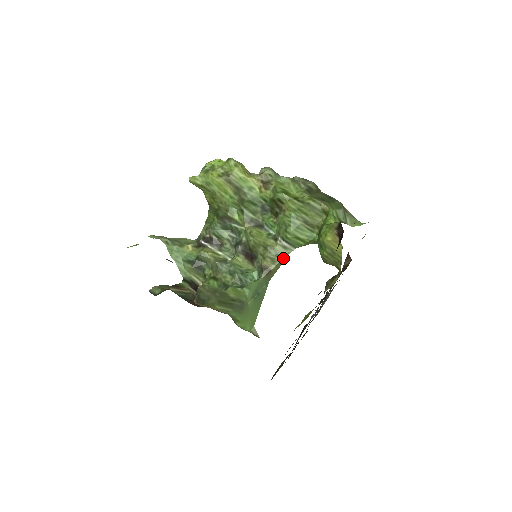
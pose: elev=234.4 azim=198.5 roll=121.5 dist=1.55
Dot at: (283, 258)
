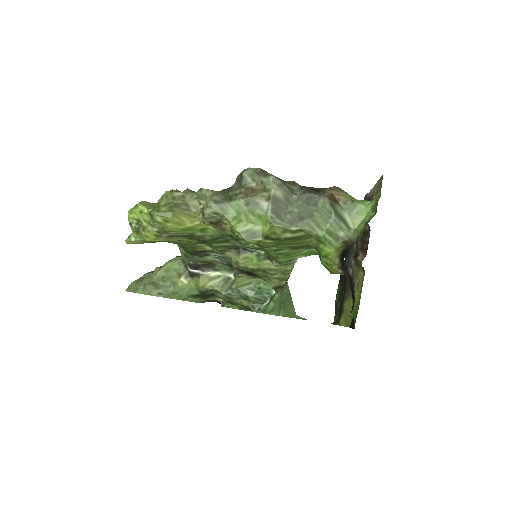
Dot at: (290, 272)
